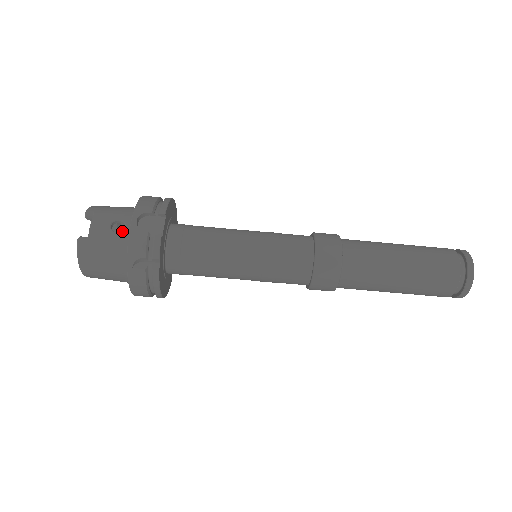
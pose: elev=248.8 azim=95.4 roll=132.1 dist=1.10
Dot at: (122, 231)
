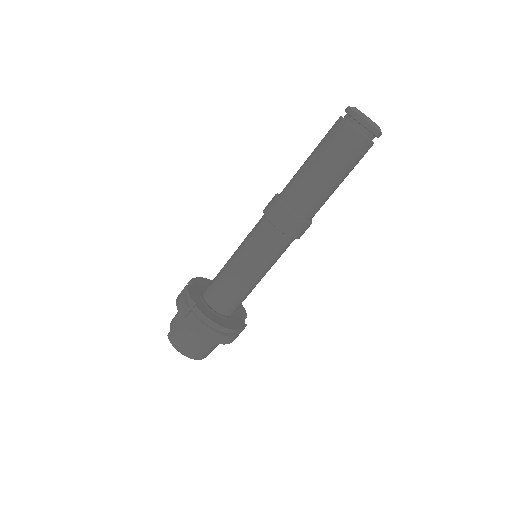
Dot at: occluded
